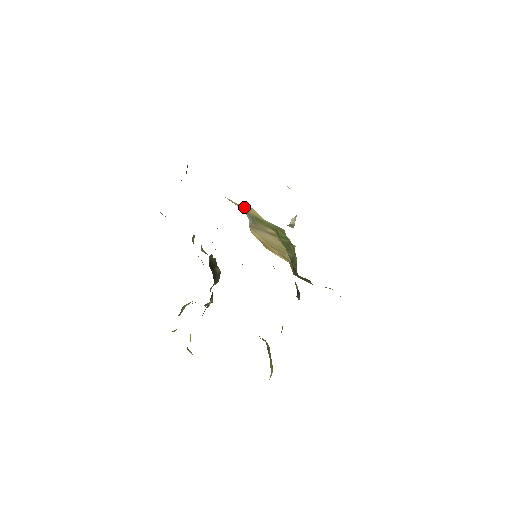
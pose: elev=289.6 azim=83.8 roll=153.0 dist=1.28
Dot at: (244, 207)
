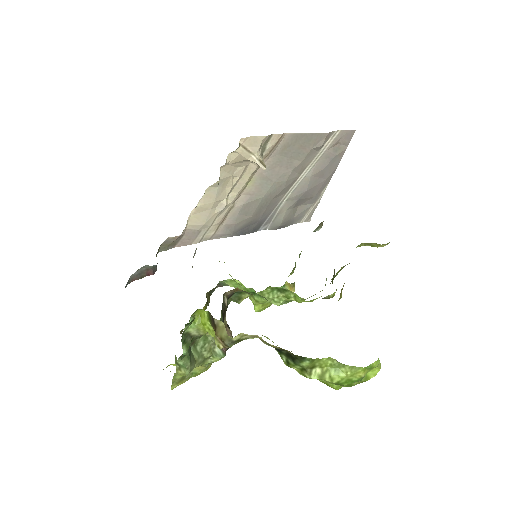
Dot at: occluded
